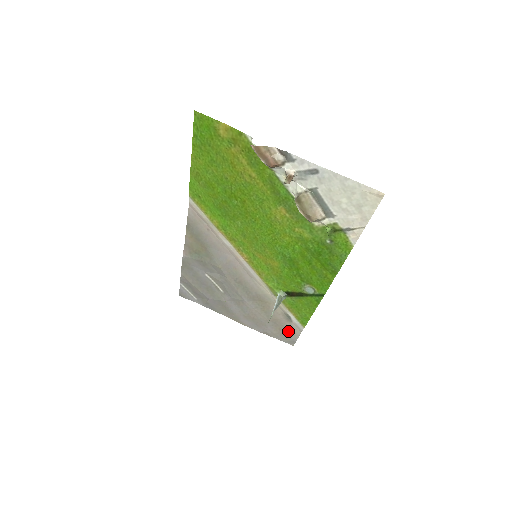
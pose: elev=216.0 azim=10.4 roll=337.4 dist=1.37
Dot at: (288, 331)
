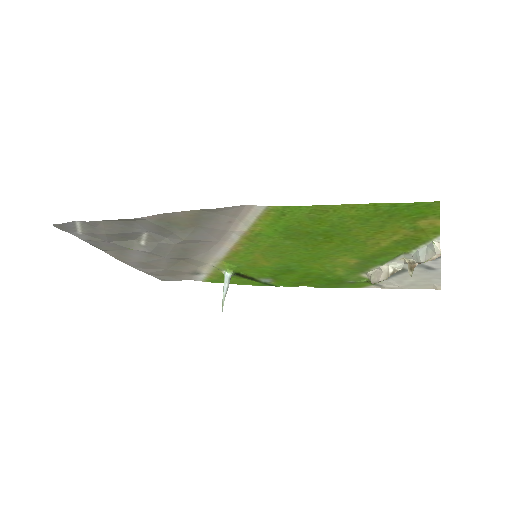
Dot at: (177, 276)
